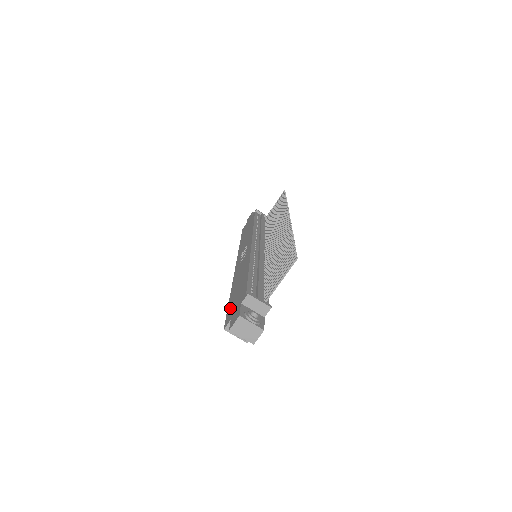
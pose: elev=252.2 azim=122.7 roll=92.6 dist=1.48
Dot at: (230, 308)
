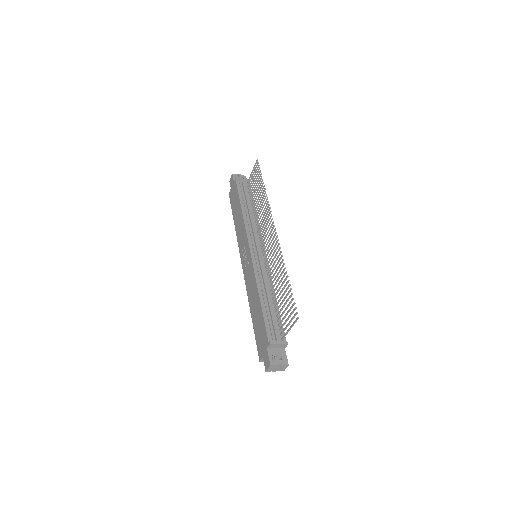
Dot at: (257, 338)
